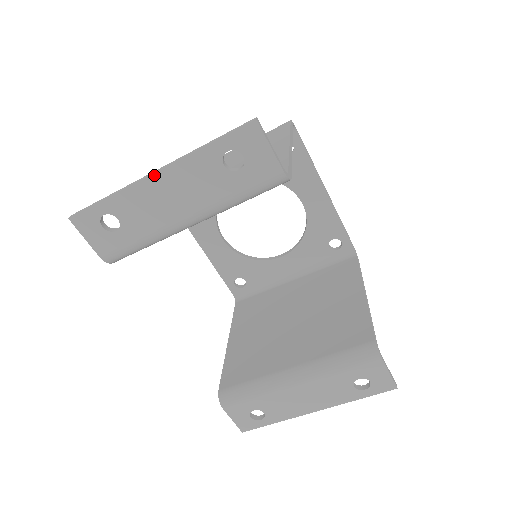
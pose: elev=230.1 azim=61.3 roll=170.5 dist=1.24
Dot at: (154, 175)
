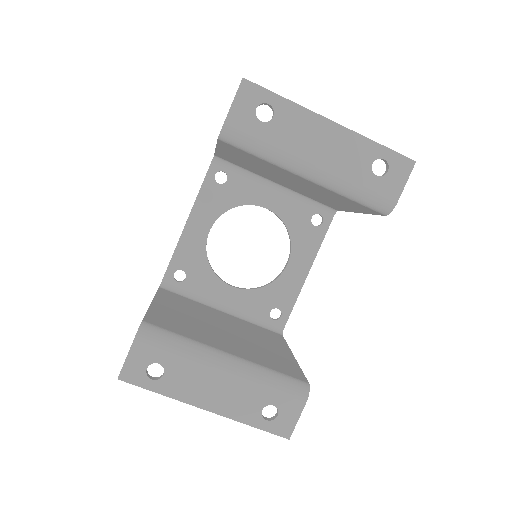
Dot at: (330, 121)
